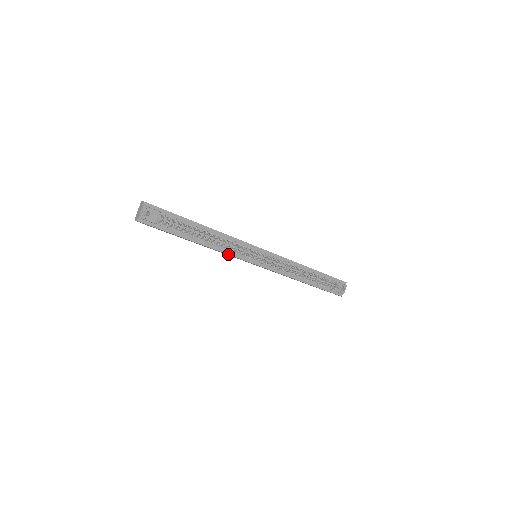
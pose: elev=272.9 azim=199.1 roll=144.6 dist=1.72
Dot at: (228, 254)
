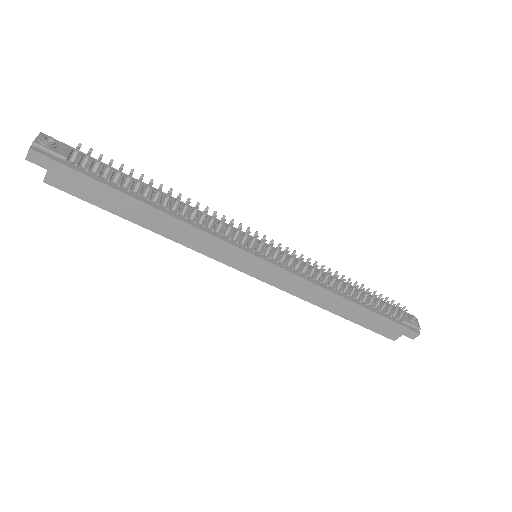
Dot at: (208, 233)
